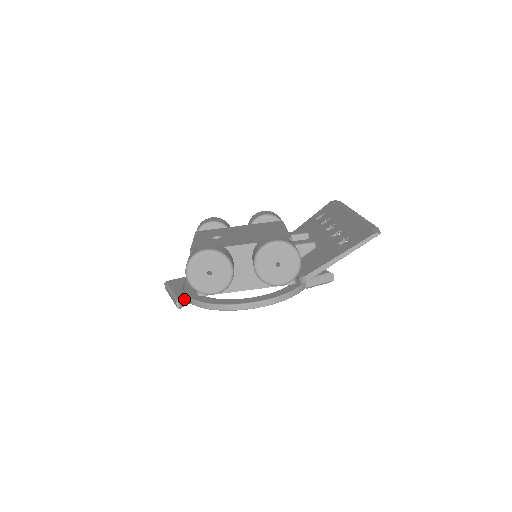
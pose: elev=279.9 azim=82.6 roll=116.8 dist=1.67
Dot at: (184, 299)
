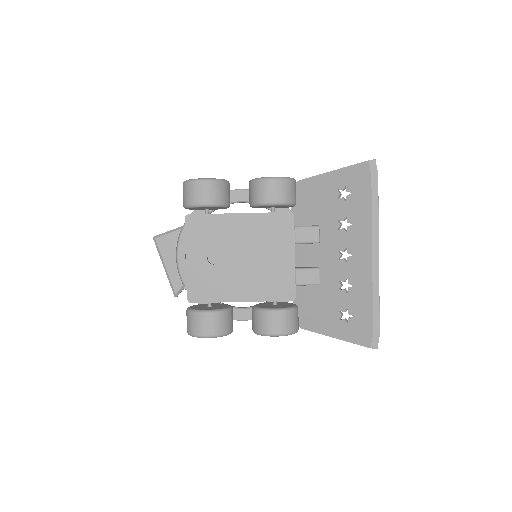
Dot at: (181, 291)
